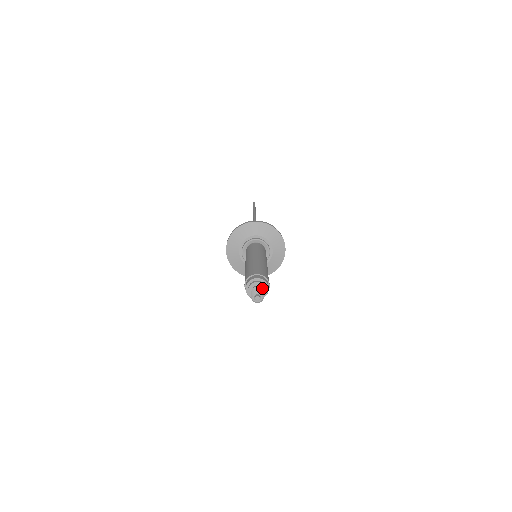
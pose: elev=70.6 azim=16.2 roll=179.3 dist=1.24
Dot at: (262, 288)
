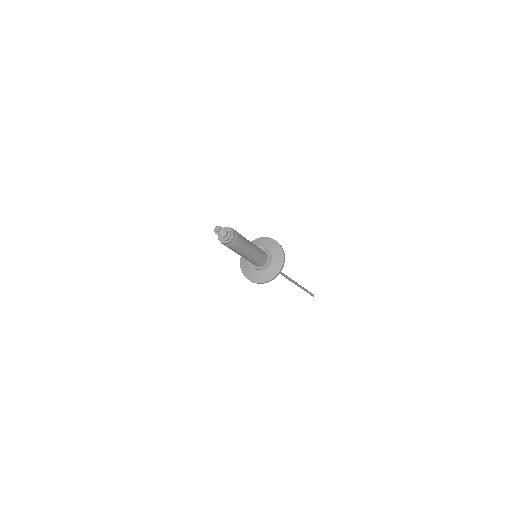
Dot at: (227, 231)
